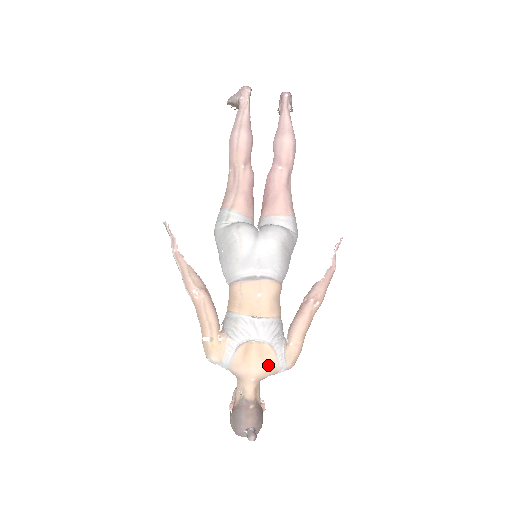
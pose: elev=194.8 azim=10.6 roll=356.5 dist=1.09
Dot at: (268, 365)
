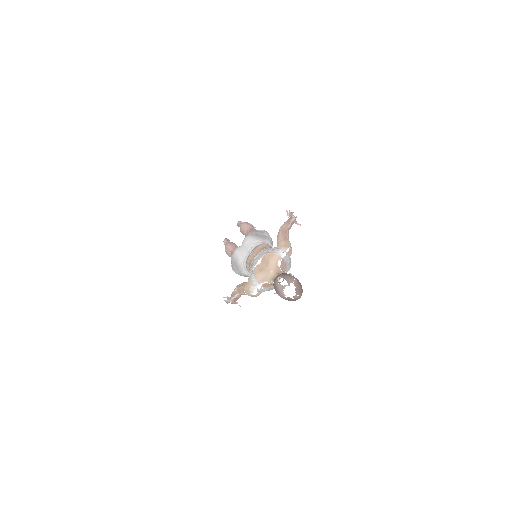
Dot at: (271, 259)
